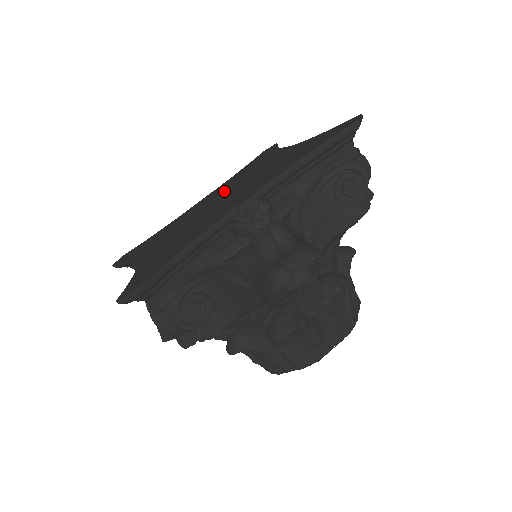
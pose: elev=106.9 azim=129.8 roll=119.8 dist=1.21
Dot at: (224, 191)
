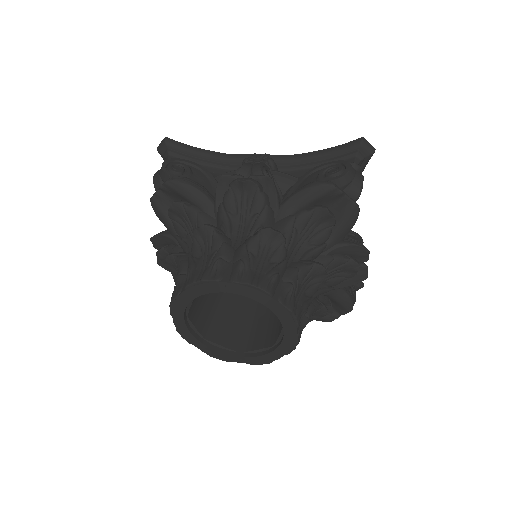
Dot at: occluded
